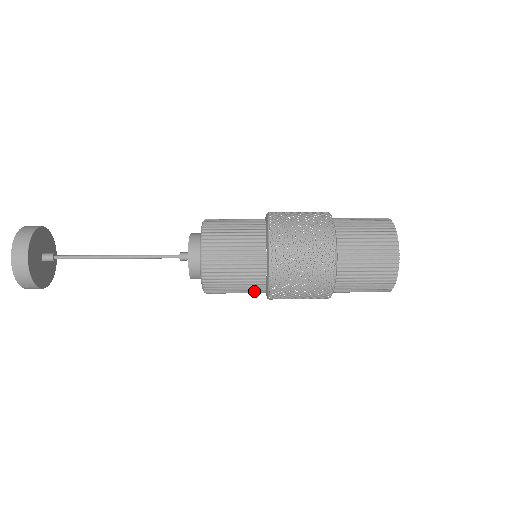
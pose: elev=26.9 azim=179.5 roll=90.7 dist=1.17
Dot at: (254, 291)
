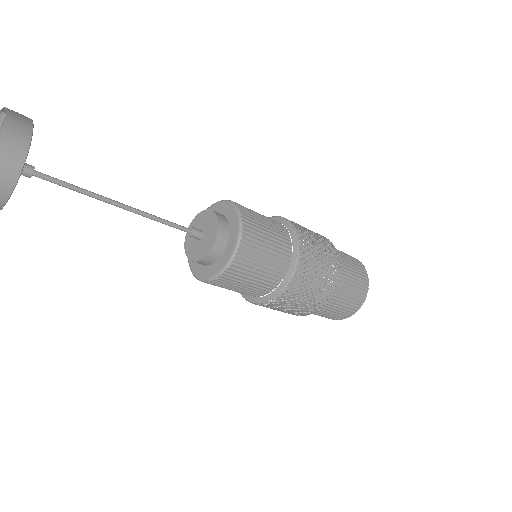
Dot at: occluded
